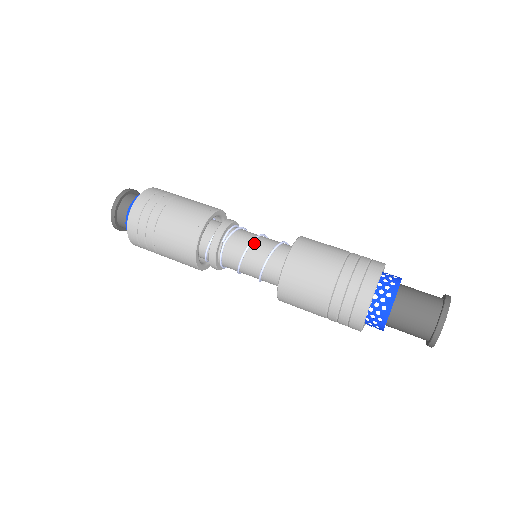
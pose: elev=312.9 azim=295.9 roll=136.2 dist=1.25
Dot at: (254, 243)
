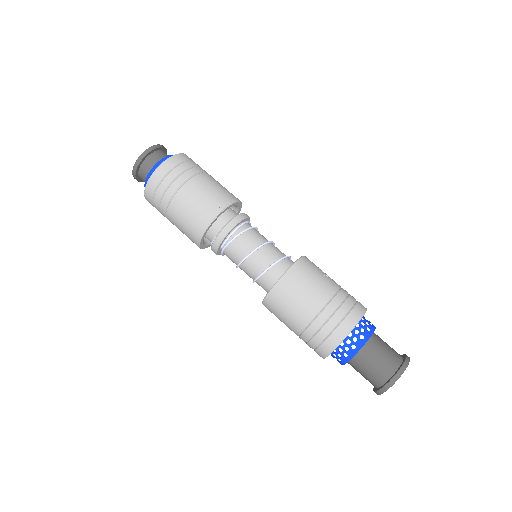
Dot at: (248, 259)
